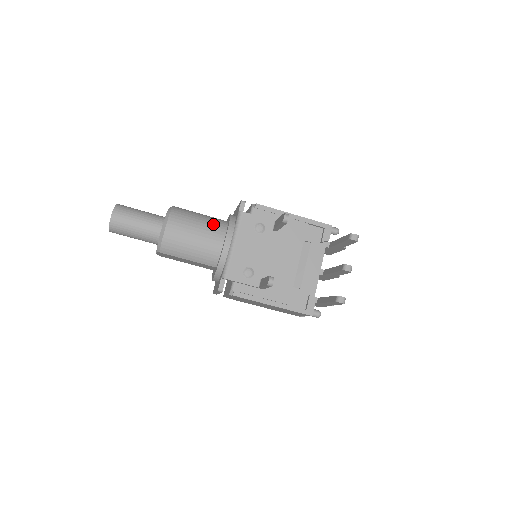
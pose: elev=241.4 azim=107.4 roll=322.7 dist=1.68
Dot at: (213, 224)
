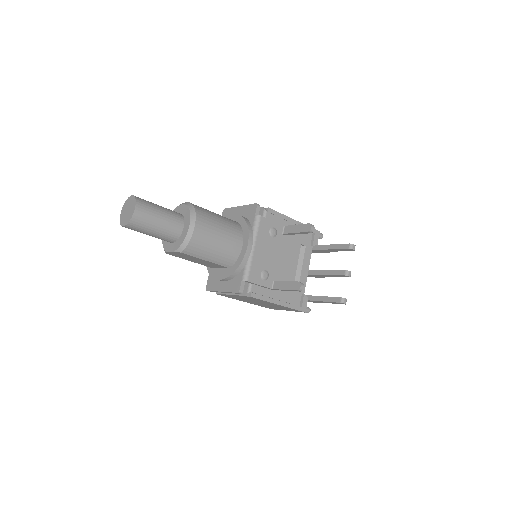
Dot at: (231, 225)
